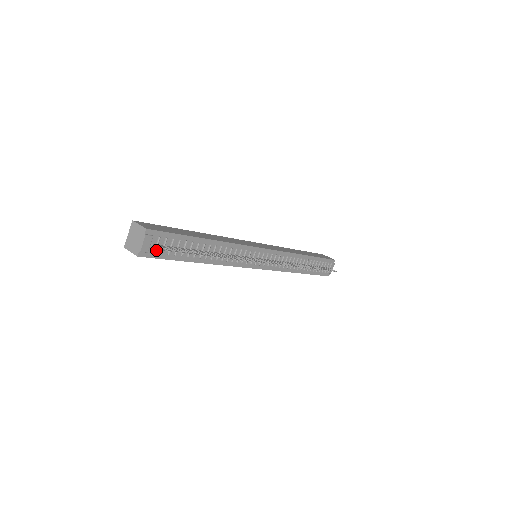
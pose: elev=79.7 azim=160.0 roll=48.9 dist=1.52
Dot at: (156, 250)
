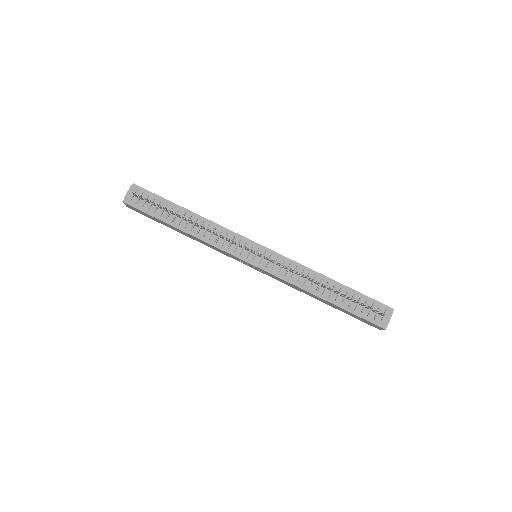
Dot at: (139, 203)
